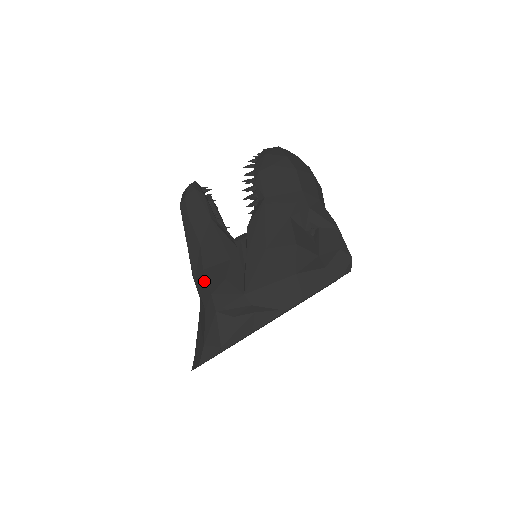
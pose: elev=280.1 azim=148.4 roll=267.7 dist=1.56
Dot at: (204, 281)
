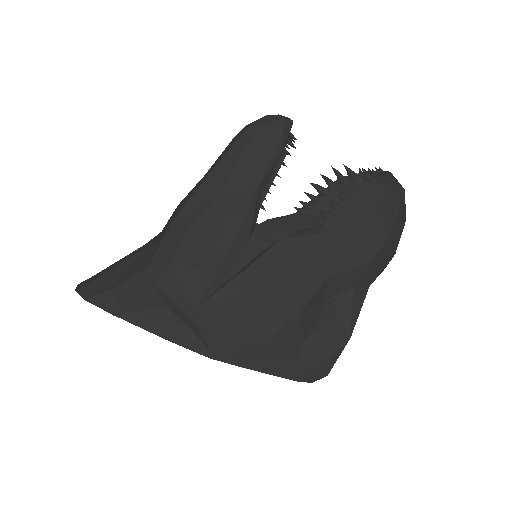
Dot at: (179, 239)
